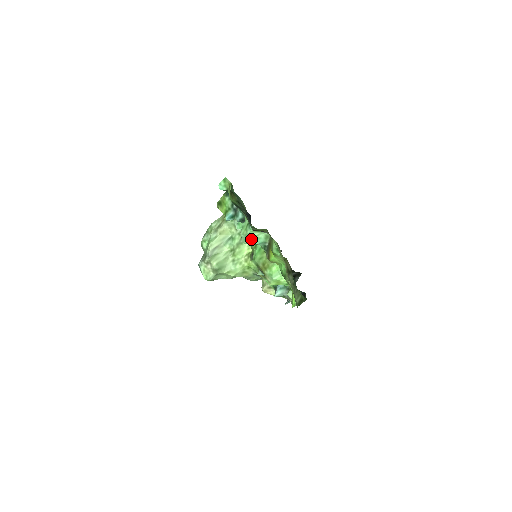
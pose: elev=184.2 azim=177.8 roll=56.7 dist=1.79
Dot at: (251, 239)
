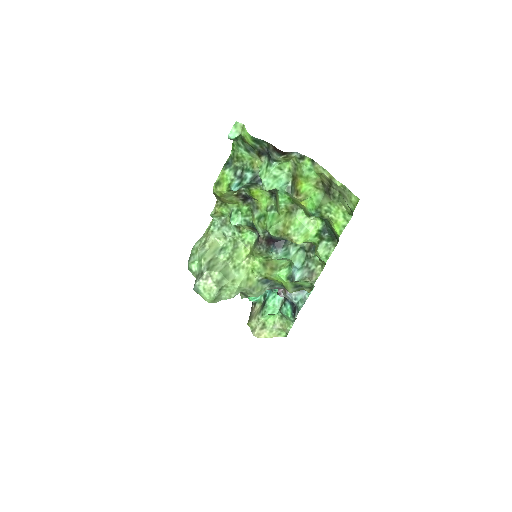
Dot at: (274, 181)
